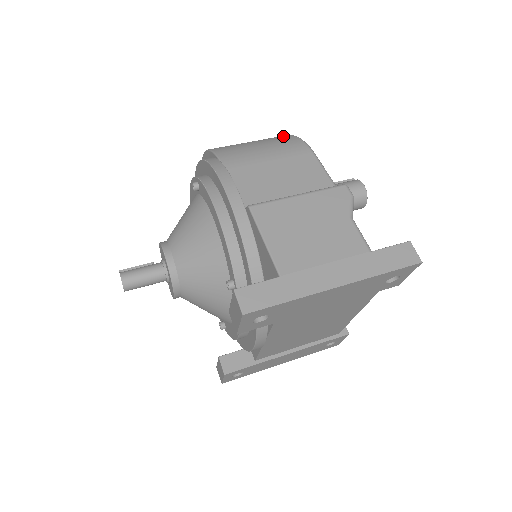
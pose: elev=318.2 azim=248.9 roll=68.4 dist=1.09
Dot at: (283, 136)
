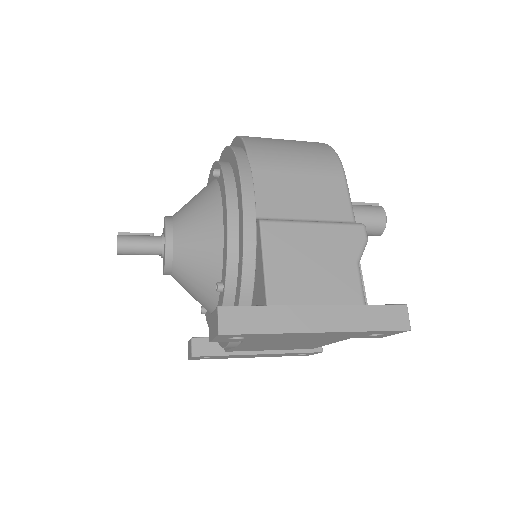
Dot at: (321, 145)
